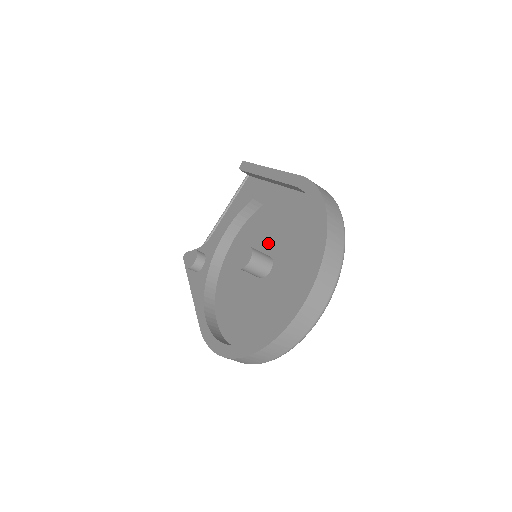
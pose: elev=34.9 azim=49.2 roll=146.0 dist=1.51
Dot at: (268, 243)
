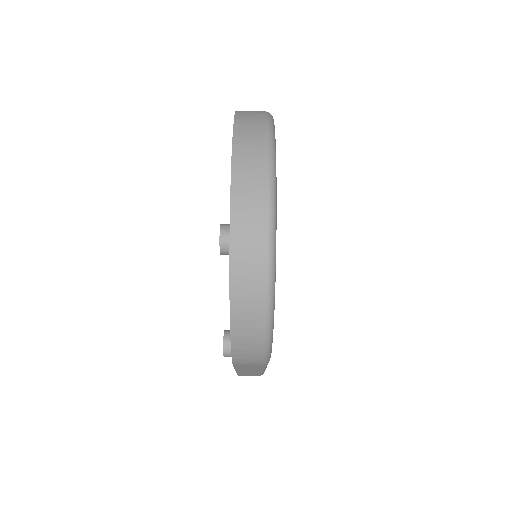
Dot at: occluded
